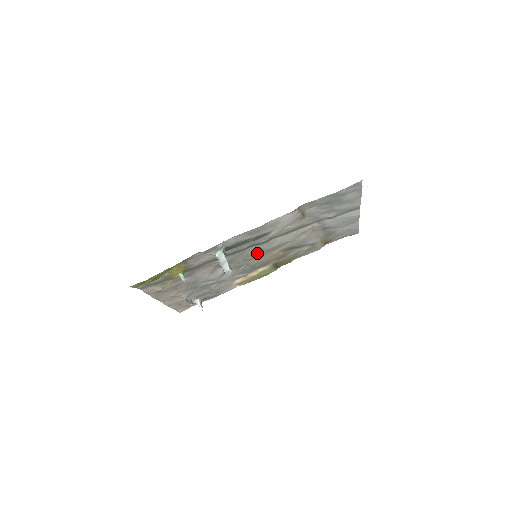
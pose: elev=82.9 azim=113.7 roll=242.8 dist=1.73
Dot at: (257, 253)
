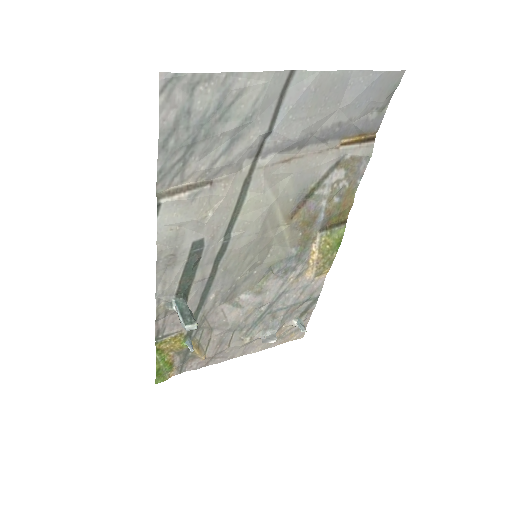
Dot at: (251, 253)
